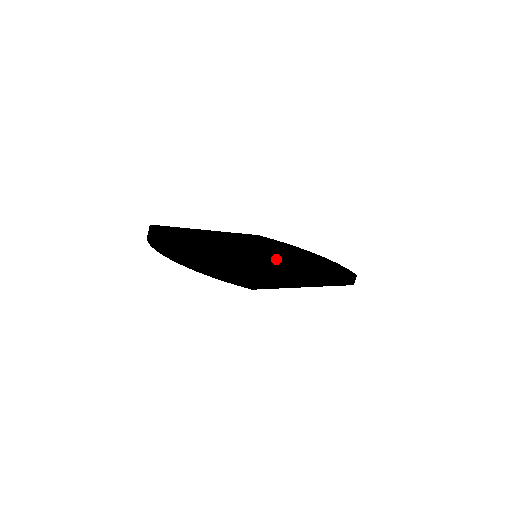
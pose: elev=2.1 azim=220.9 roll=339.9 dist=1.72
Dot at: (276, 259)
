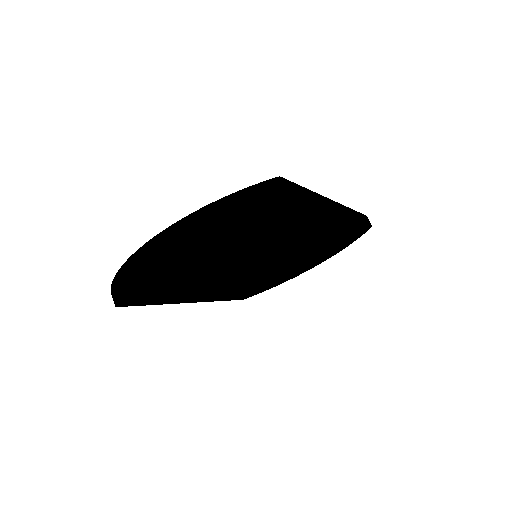
Dot at: occluded
